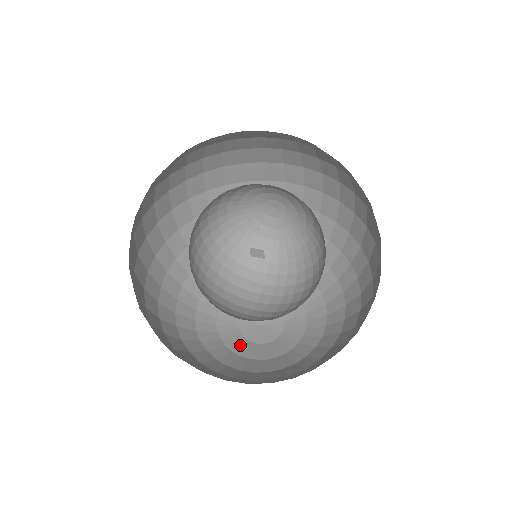
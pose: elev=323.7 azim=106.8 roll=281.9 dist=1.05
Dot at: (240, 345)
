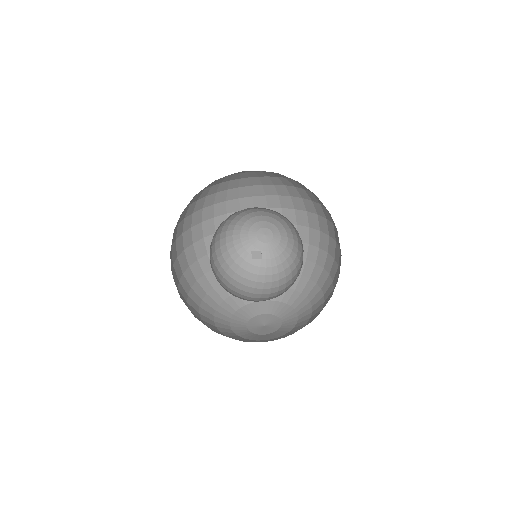
Dot at: (250, 336)
